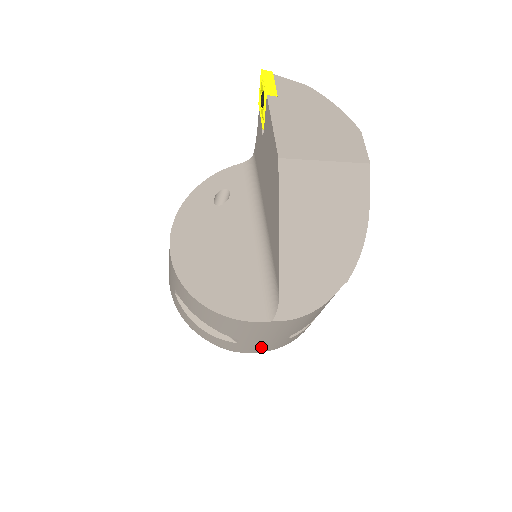
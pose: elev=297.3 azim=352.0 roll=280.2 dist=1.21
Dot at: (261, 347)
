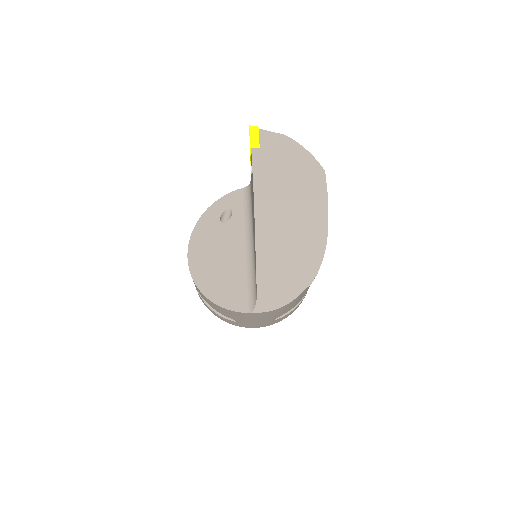
Dot at: (255, 325)
